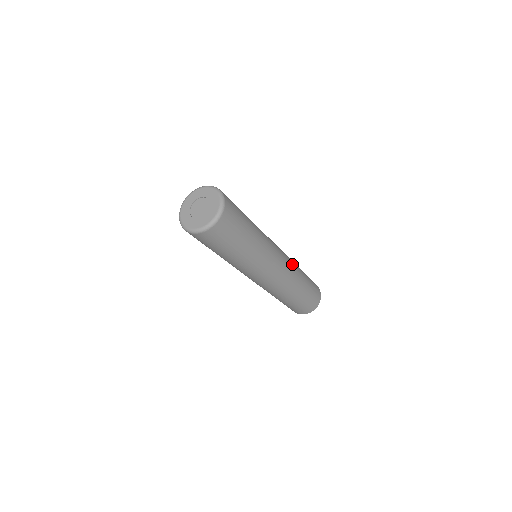
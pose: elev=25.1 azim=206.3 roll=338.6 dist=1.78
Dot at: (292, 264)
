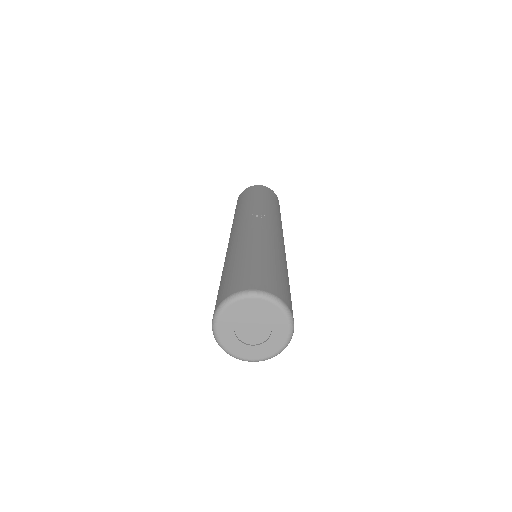
Dot at: (280, 225)
